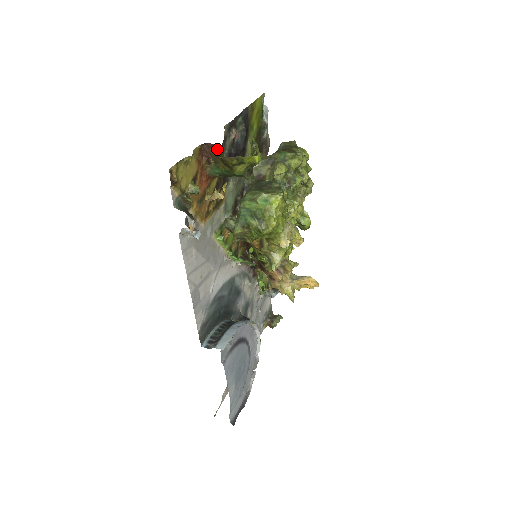
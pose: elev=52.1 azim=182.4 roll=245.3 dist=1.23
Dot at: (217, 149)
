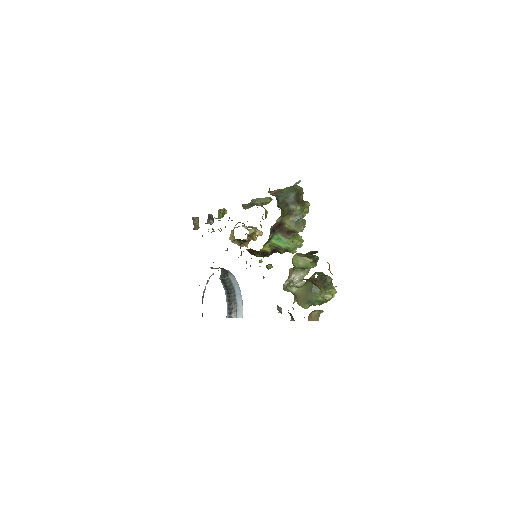
Dot at: (313, 279)
